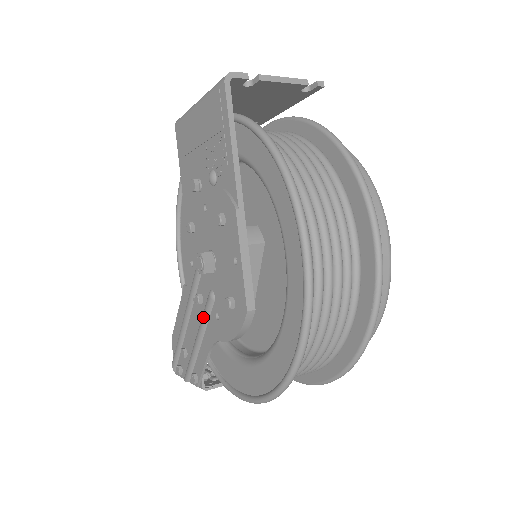
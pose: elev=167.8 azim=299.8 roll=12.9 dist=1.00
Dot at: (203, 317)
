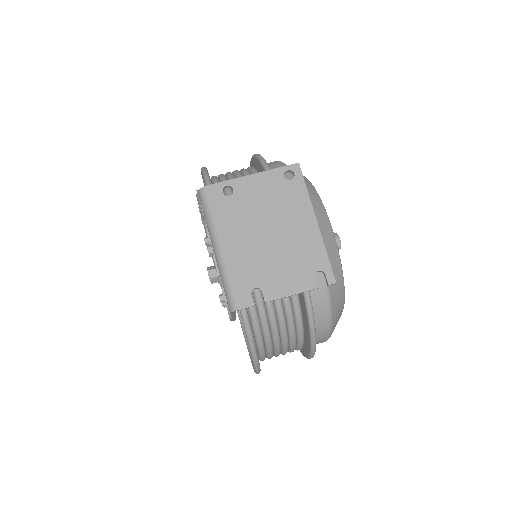
Dot at: occluded
